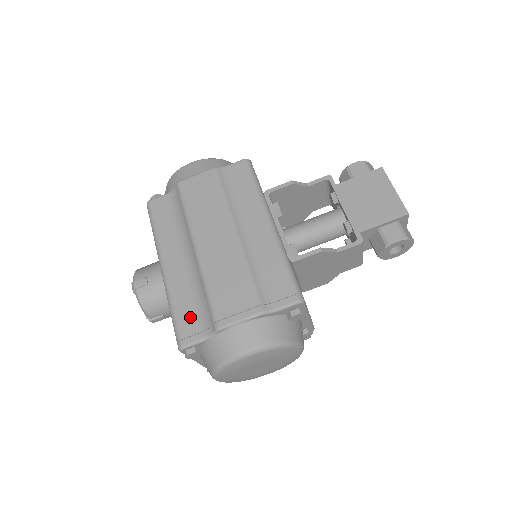
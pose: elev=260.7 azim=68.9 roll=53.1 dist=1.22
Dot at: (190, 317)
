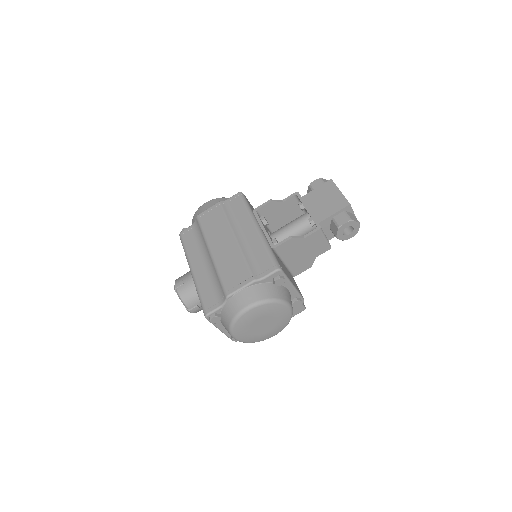
Dot at: (210, 295)
